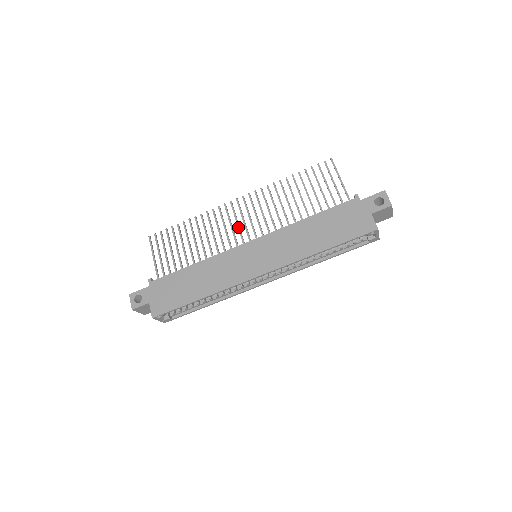
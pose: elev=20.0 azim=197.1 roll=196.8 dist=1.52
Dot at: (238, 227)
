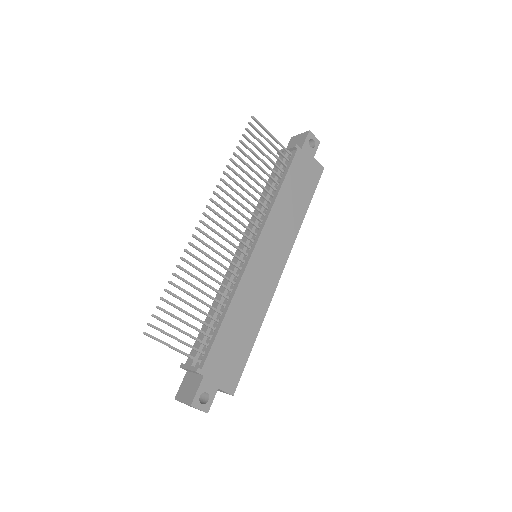
Dot at: (229, 242)
